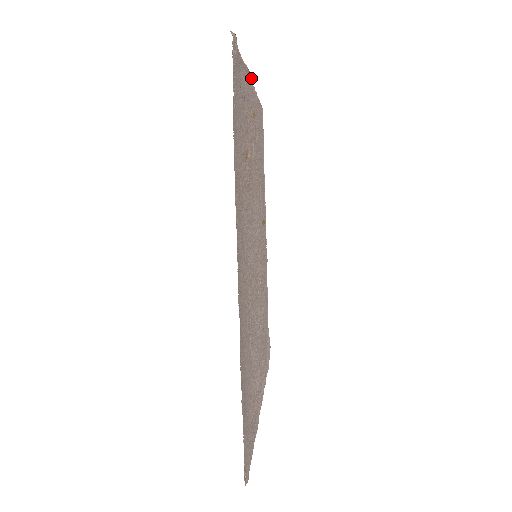
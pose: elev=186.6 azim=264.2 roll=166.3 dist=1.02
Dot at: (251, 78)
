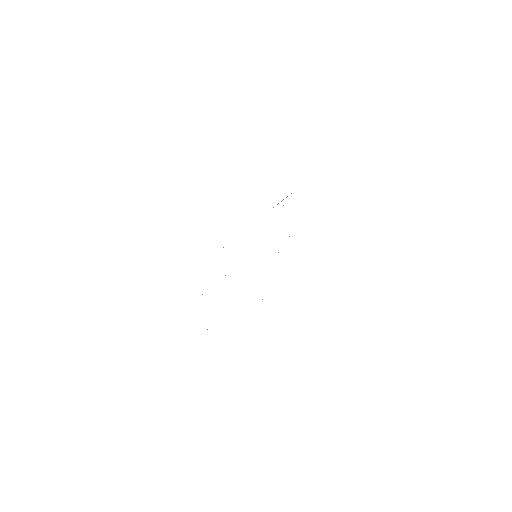
Dot at: (277, 204)
